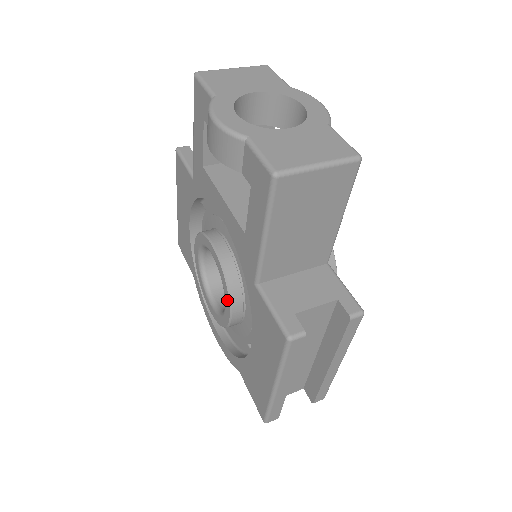
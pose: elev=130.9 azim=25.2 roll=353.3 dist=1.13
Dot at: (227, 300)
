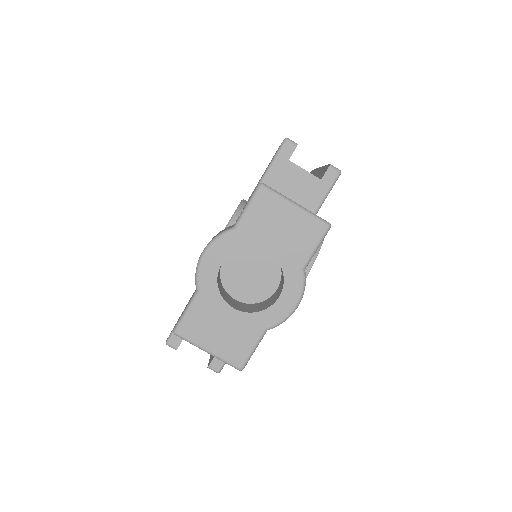
Dot at: occluded
